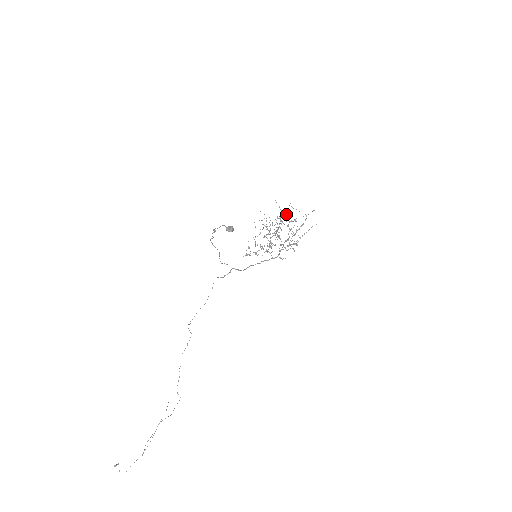
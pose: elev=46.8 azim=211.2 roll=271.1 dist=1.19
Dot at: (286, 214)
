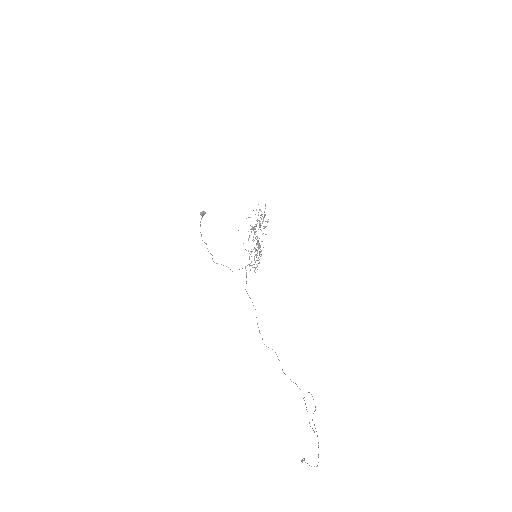
Dot at: occluded
